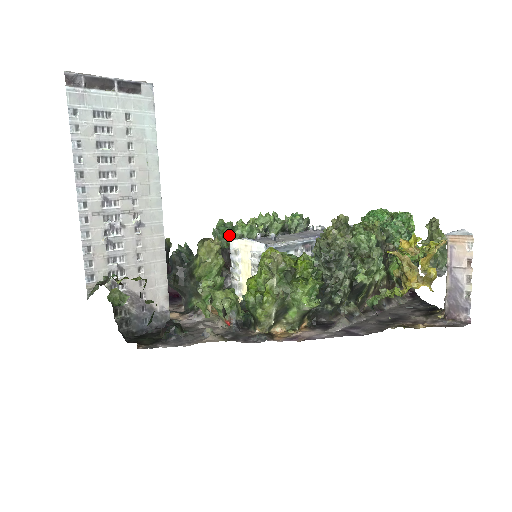
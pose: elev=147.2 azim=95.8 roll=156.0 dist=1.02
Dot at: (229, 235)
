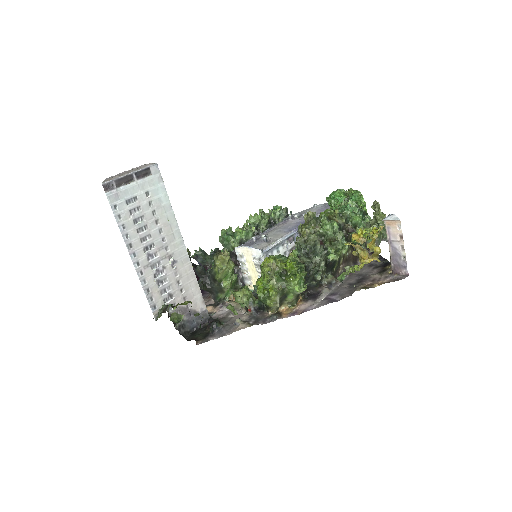
Dot at: (232, 241)
